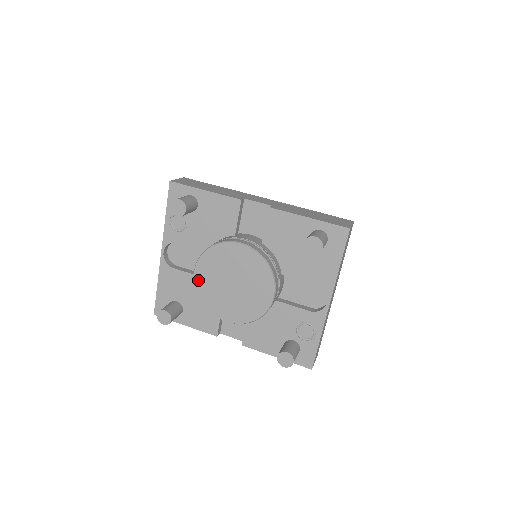
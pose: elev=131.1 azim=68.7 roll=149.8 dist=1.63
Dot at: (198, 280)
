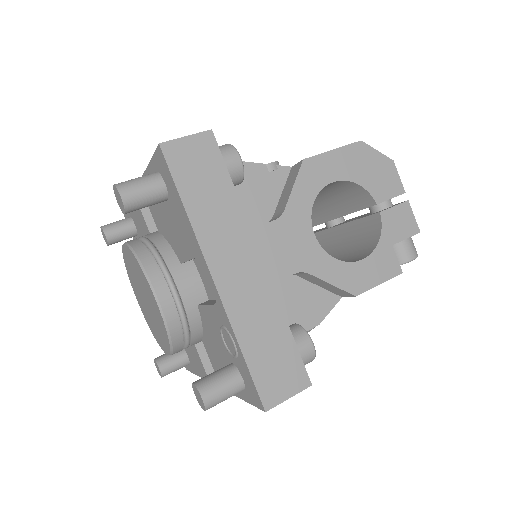
Dot at: (142, 310)
